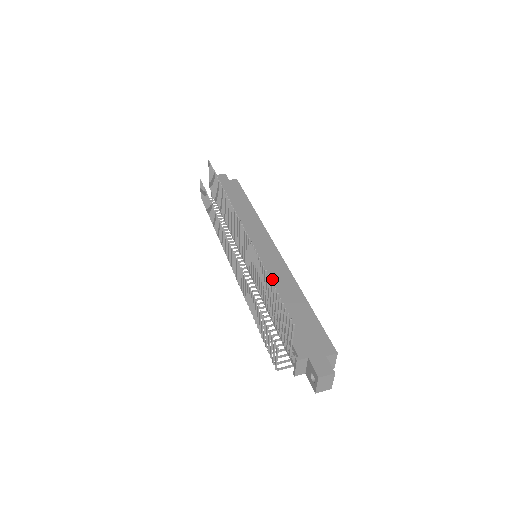
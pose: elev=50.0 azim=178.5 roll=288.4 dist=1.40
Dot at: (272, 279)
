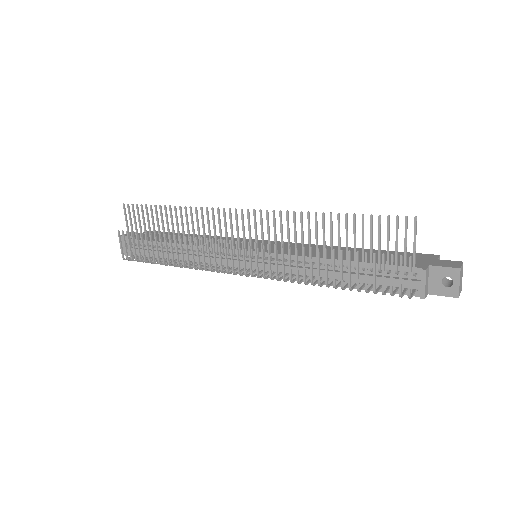
Dot at: (305, 251)
